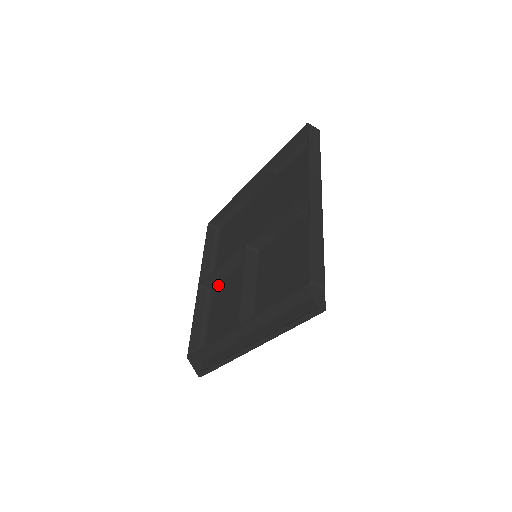
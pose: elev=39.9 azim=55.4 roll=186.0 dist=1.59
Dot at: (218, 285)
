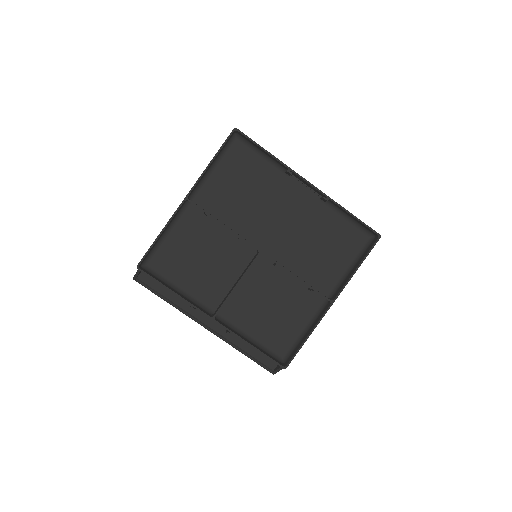
Dot at: (199, 212)
